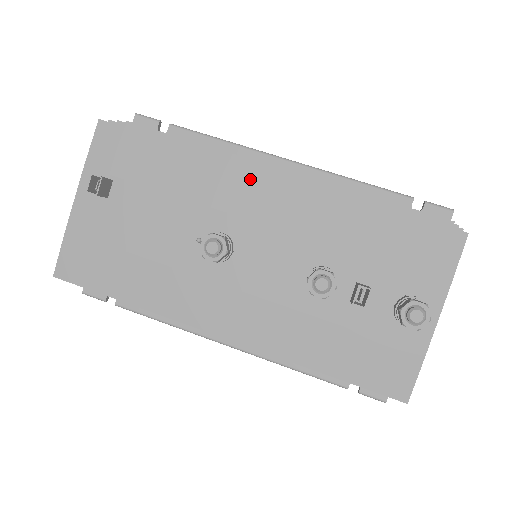
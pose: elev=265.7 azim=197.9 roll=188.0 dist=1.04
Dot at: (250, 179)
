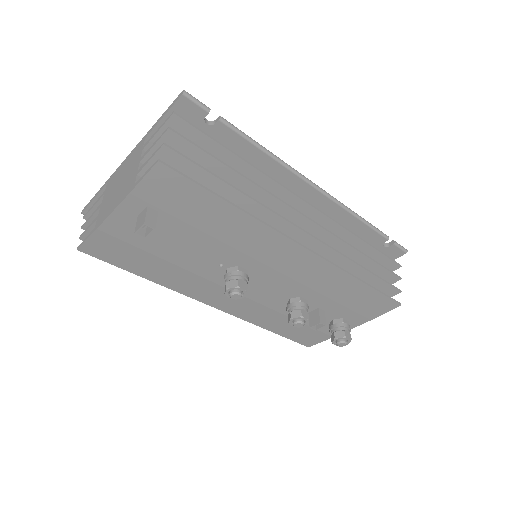
Dot at: (283, 246)
